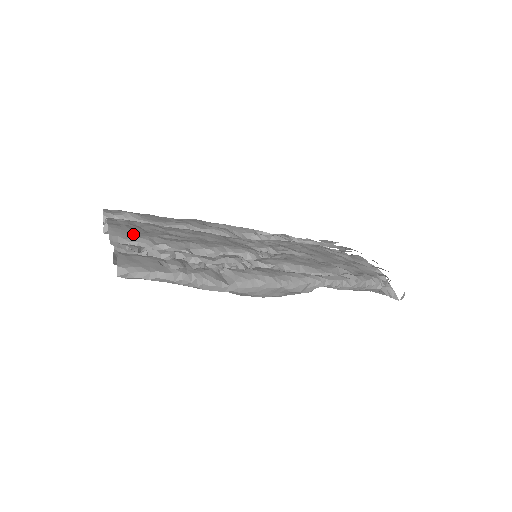
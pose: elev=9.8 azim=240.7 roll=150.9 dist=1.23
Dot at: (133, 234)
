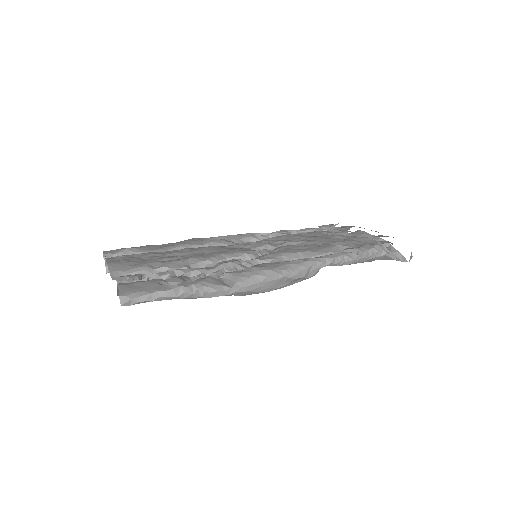
Dot at: (132, 265)
